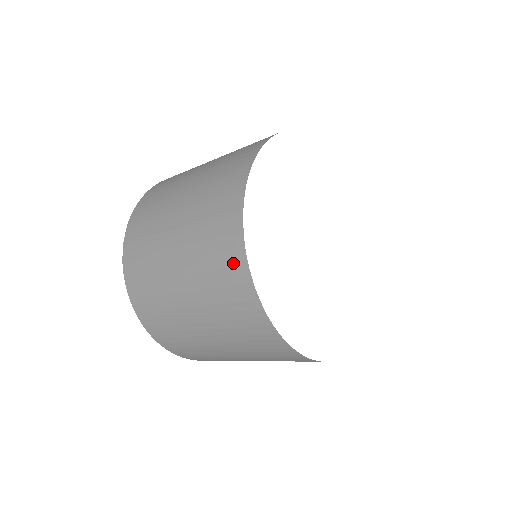
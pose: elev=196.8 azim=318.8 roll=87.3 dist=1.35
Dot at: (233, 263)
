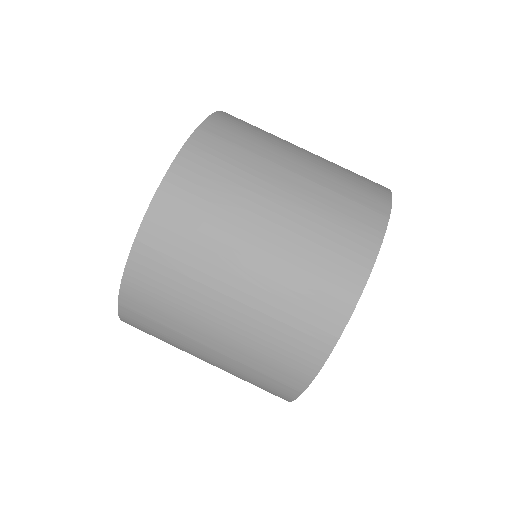
Dot at: (358, 248)
